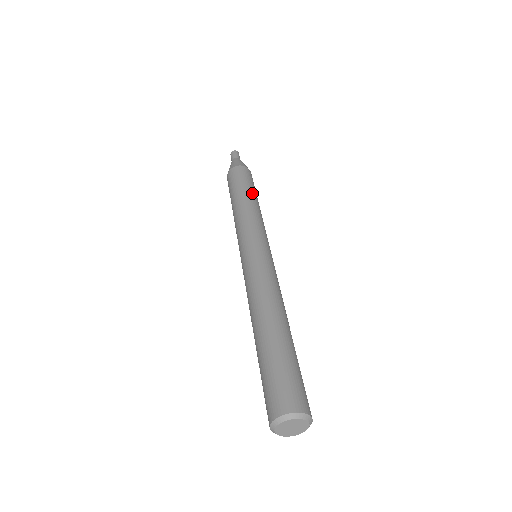
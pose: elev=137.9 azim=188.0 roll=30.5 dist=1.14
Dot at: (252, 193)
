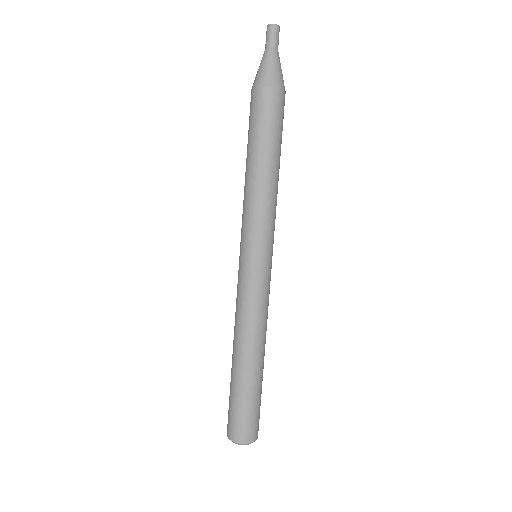
Dot at: occluded
